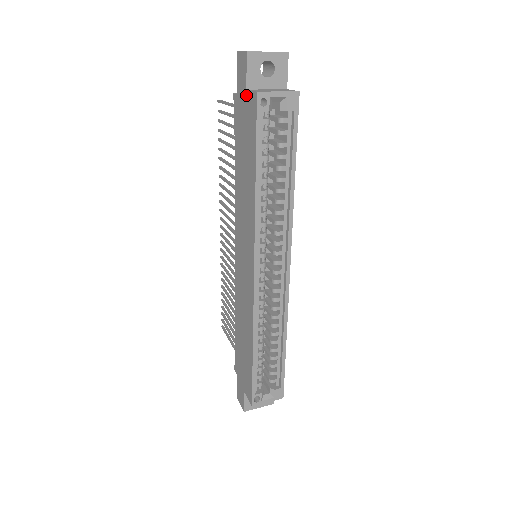
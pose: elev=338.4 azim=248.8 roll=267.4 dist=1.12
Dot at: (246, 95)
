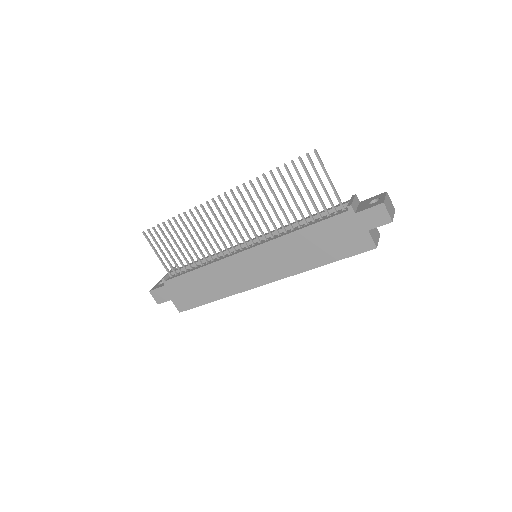
Dot at: (365, 232)
